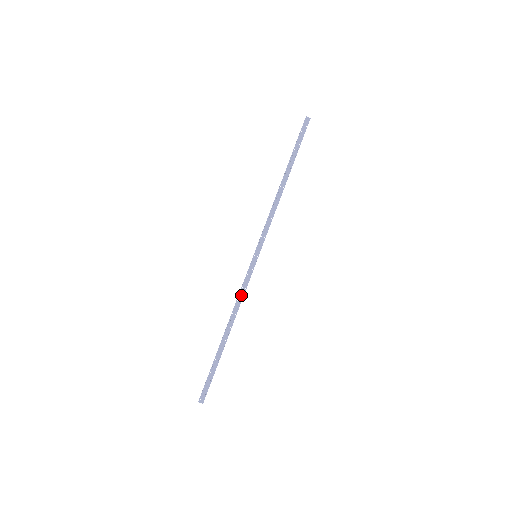
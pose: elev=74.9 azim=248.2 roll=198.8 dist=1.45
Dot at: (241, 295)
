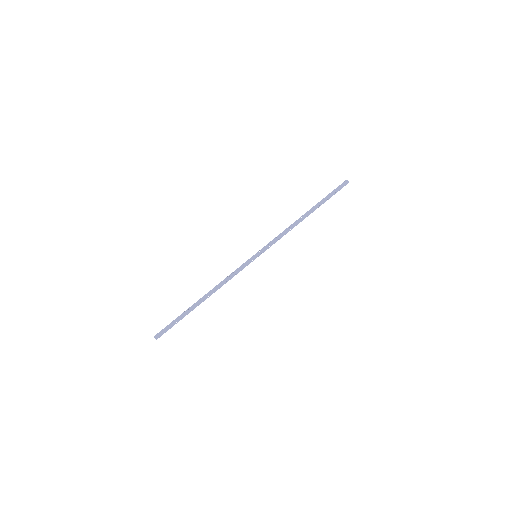
Dot at: (229, 277)
